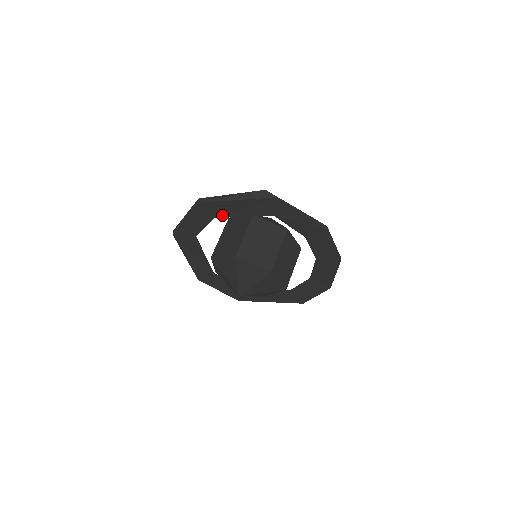
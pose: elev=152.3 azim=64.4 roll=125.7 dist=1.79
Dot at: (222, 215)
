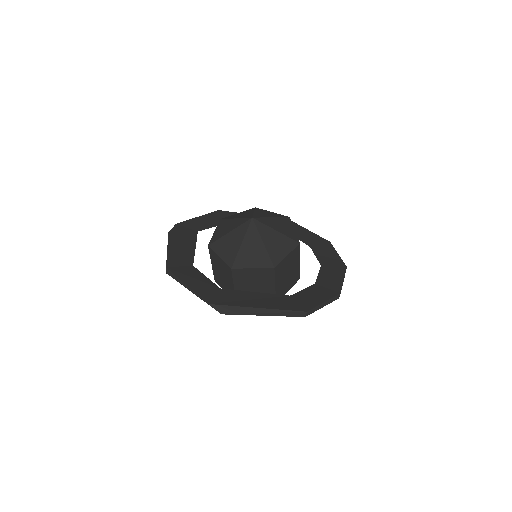
Dot at: occluded
